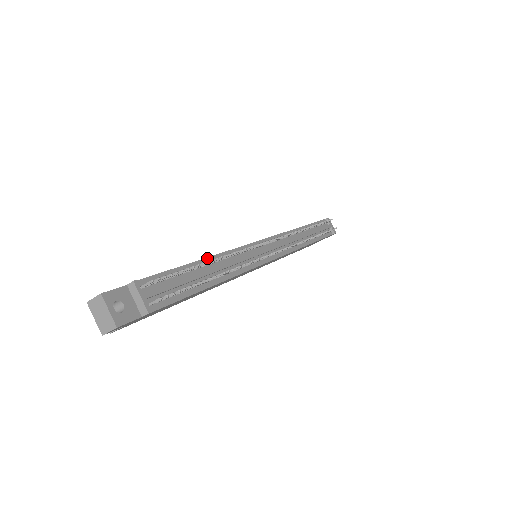
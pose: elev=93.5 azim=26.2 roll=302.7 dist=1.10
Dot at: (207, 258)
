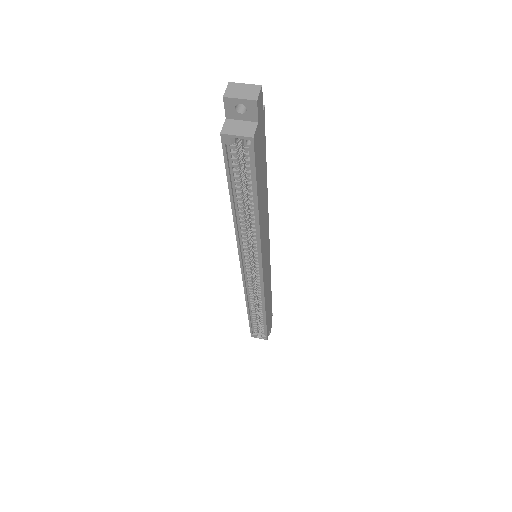
Dot at: occluded
